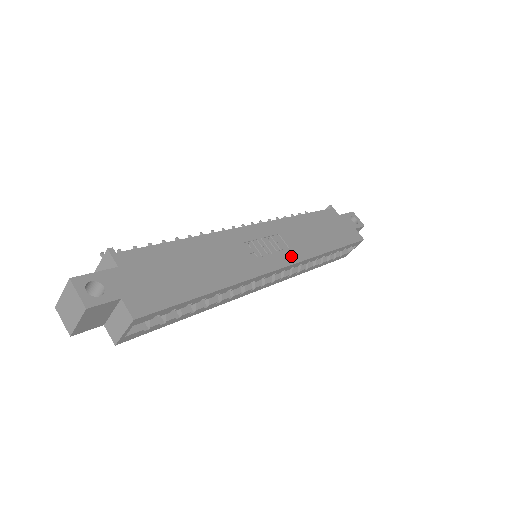
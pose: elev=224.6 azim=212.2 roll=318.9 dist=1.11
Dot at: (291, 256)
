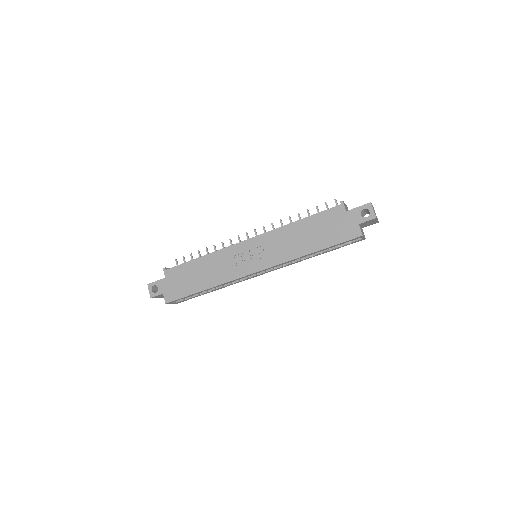
Dot at: (268, 262)
